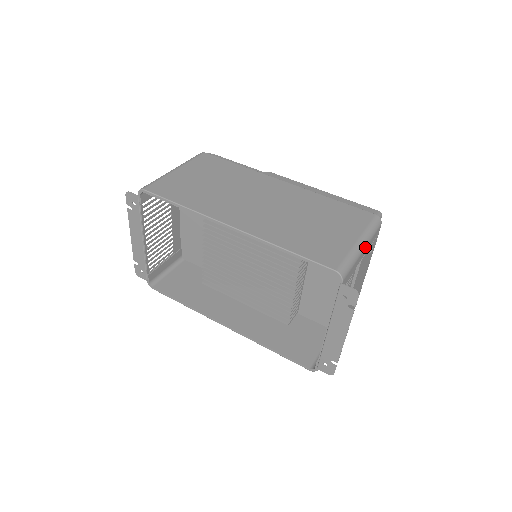
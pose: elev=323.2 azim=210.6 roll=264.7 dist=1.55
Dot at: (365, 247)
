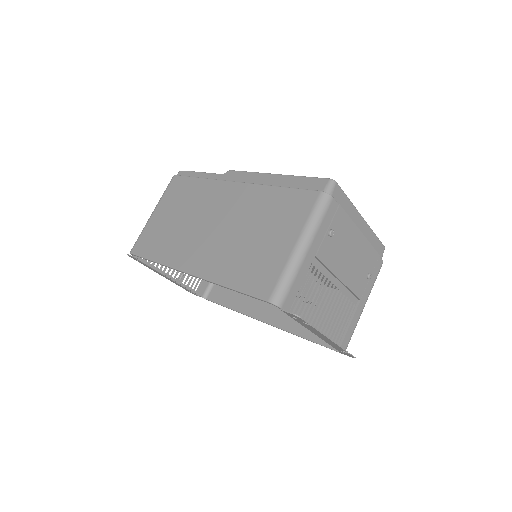
Dot at: (309, 246)
